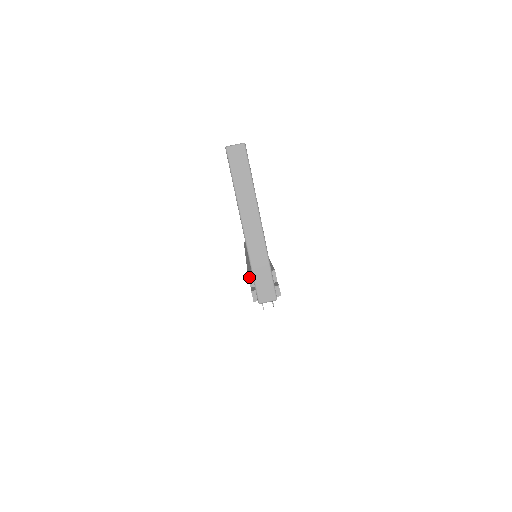
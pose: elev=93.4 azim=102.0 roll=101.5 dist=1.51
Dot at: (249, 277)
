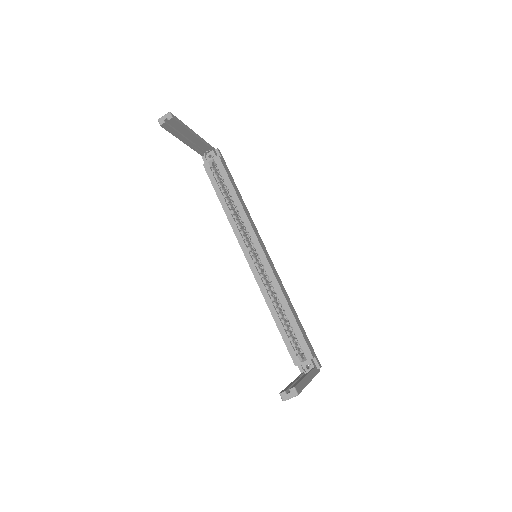
Dot at: occluded
